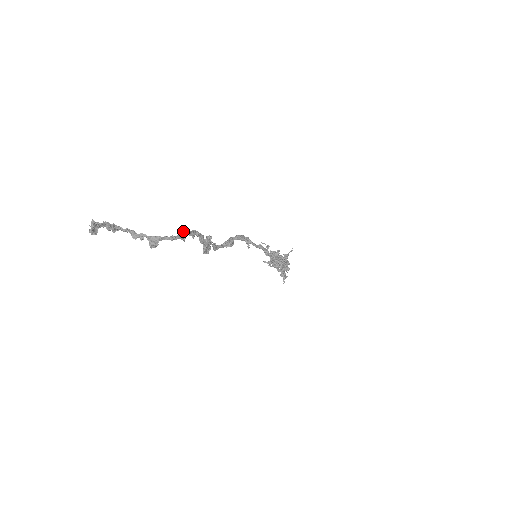
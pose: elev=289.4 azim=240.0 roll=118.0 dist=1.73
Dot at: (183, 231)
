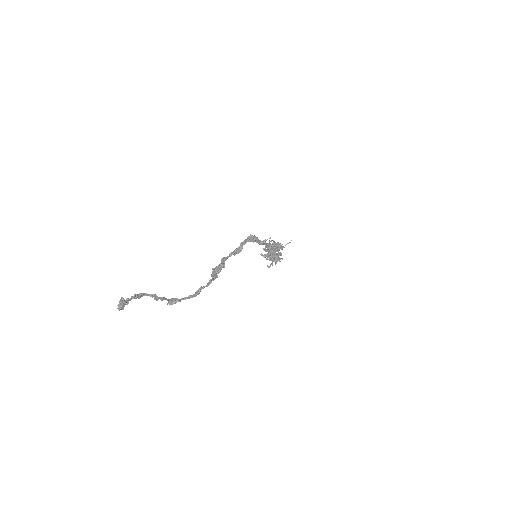
Dot at: (201, 287)
